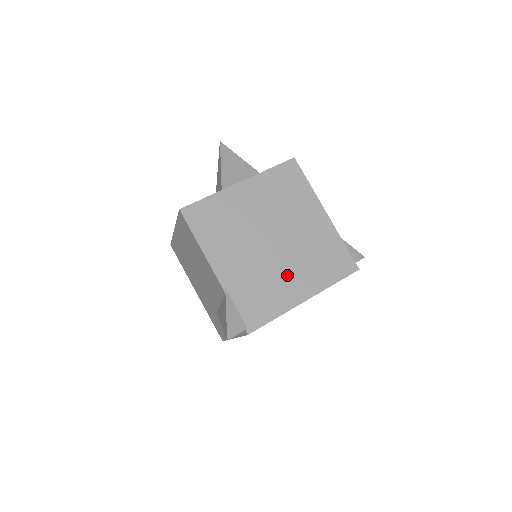
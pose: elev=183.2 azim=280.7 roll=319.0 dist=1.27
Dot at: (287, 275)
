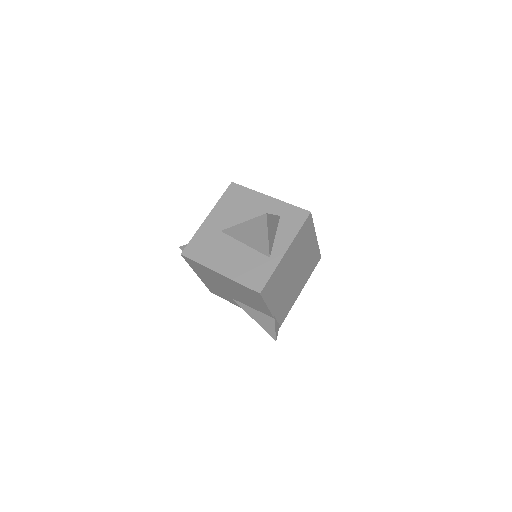
Dot at: (297, 286)
